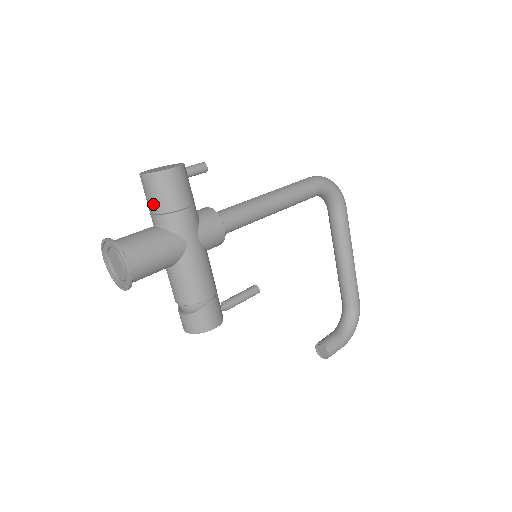
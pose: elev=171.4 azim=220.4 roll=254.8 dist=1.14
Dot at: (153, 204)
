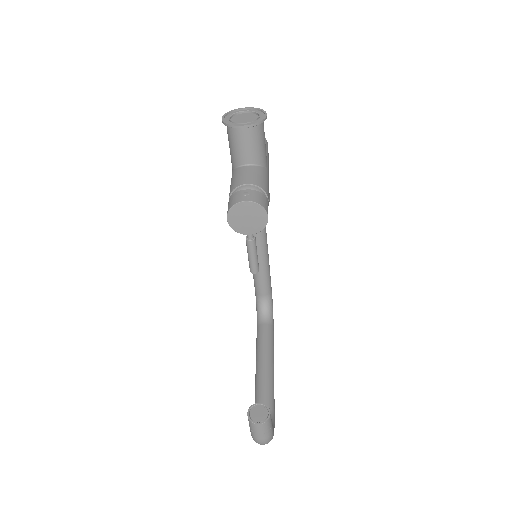
Dot at: occluded
